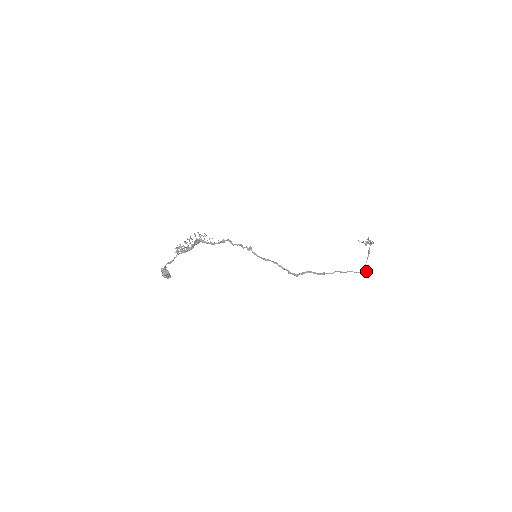
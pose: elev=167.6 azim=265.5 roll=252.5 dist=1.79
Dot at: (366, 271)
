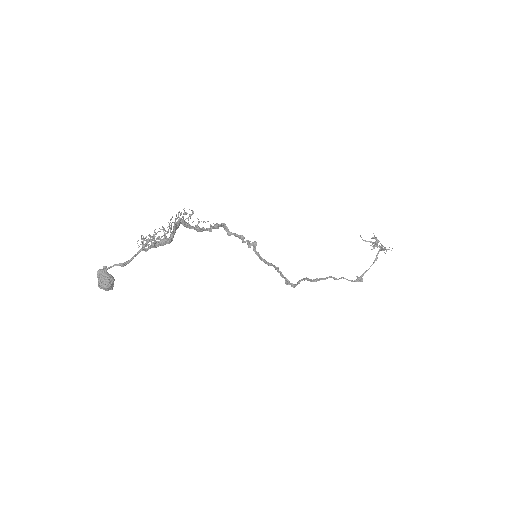
Dot at: (362, 281)
